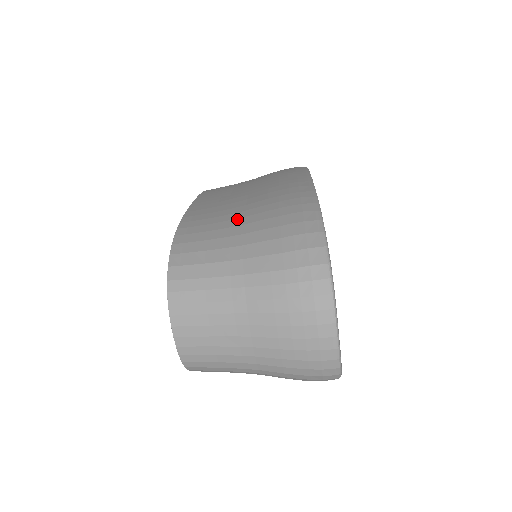
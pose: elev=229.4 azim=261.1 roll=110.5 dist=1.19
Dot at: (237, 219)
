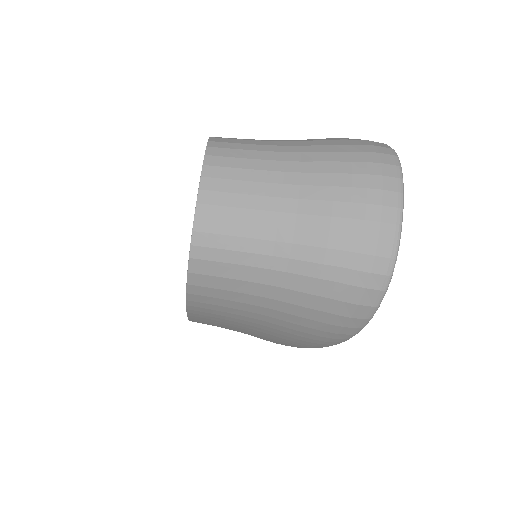
Dot at: occluded
